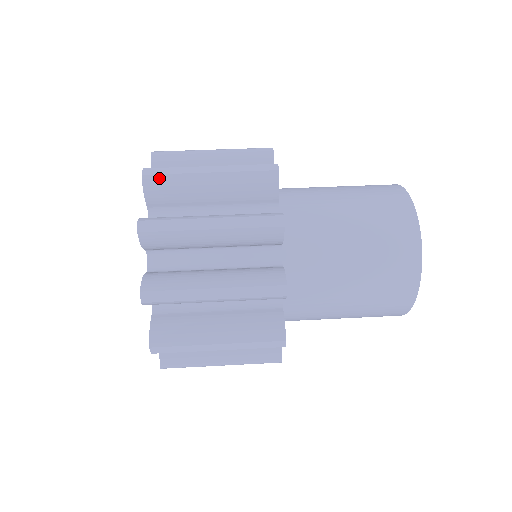
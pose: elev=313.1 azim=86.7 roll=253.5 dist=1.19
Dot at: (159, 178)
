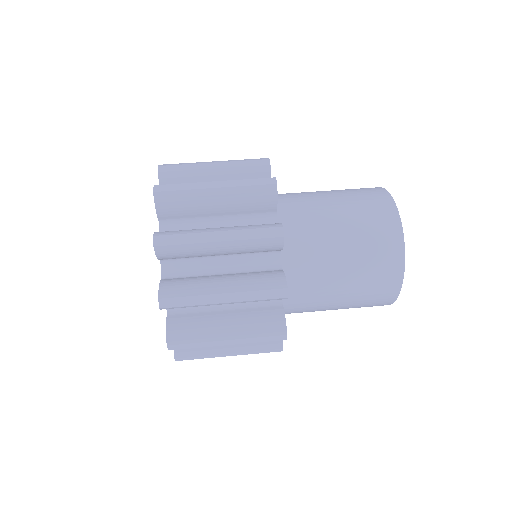
Dot at: (170, 248)
